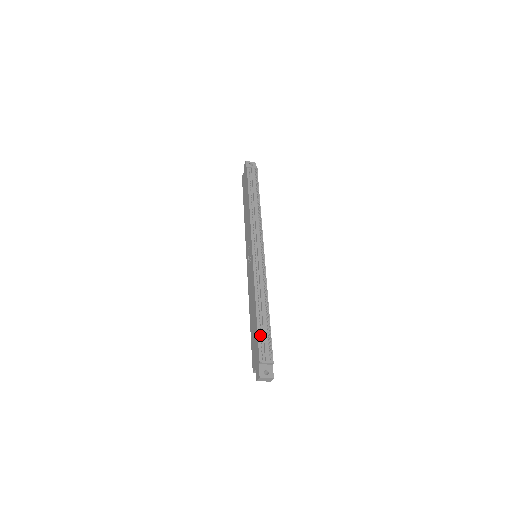
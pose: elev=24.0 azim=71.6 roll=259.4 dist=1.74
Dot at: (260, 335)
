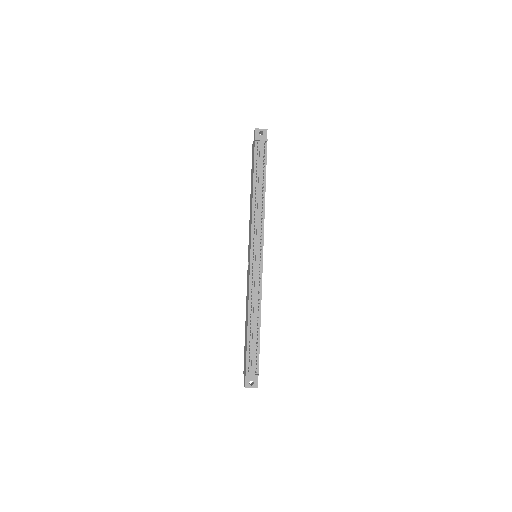
Dot at: (249, 348)
